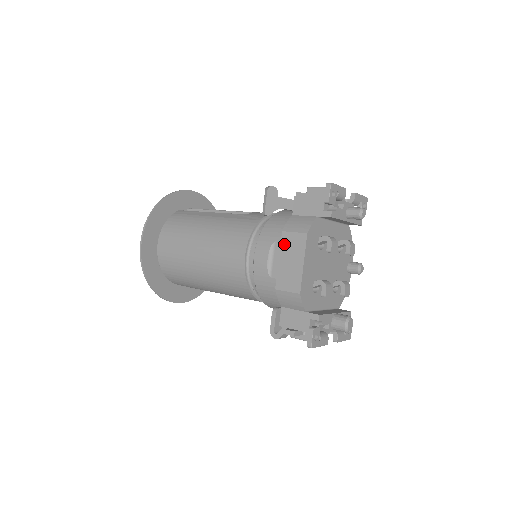
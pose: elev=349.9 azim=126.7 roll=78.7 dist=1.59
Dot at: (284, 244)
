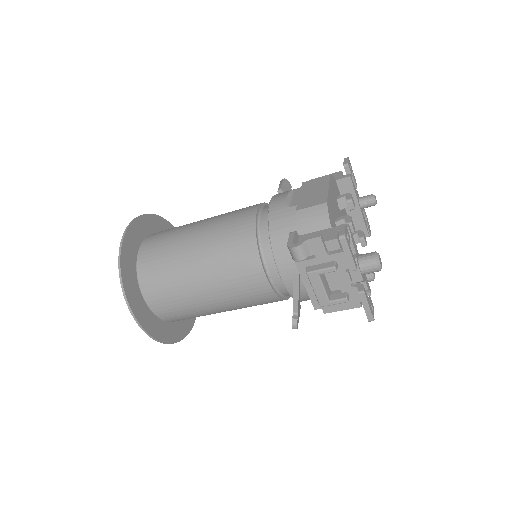
Dot at: (305, 187)
